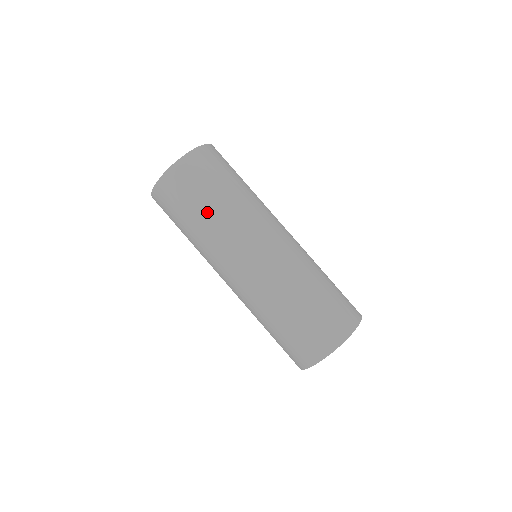
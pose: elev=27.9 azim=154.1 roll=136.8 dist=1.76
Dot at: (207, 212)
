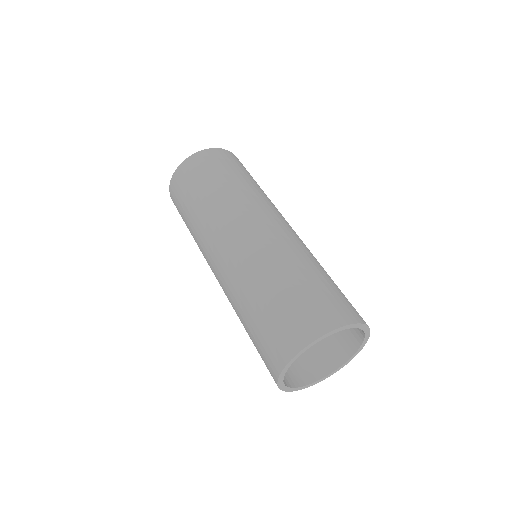
Dot at: (190, 218)
